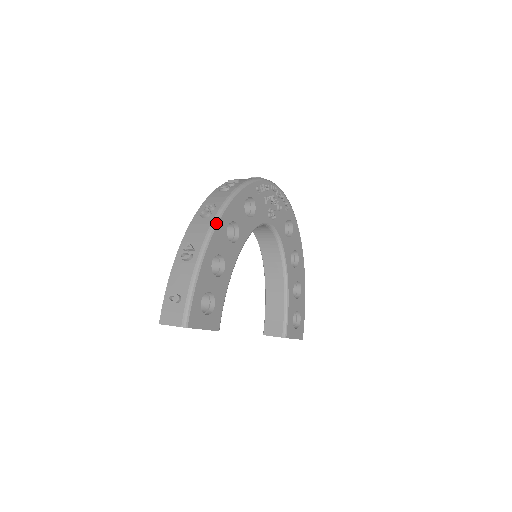
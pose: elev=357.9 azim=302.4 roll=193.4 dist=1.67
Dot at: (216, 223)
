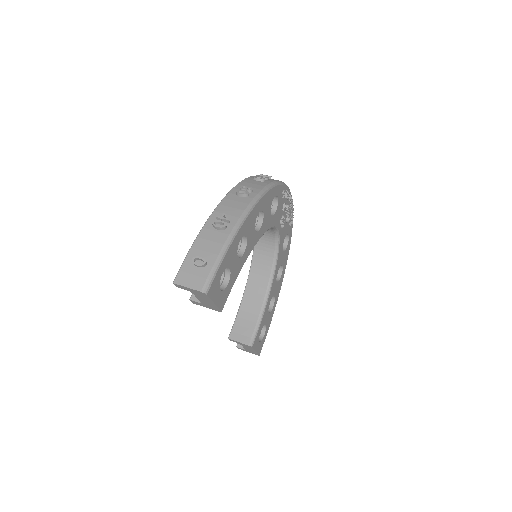
Dot at: (254, 205)
